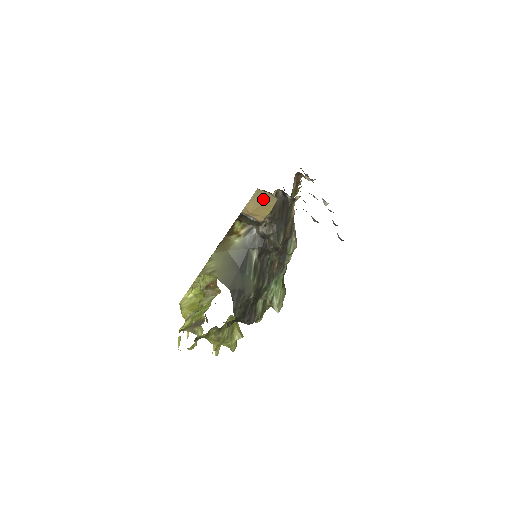
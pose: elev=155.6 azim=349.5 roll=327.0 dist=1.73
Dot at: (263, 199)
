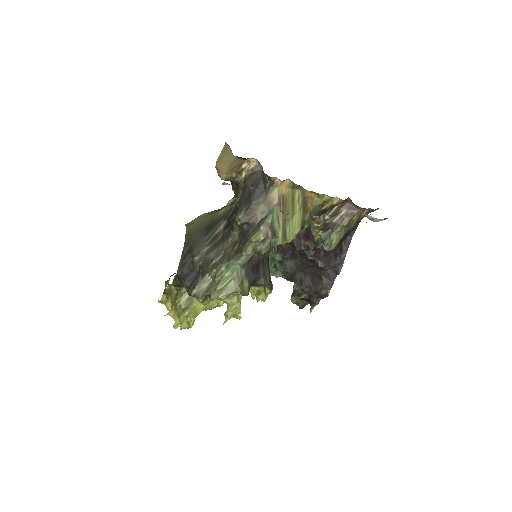
Dot at: (226, 153)
